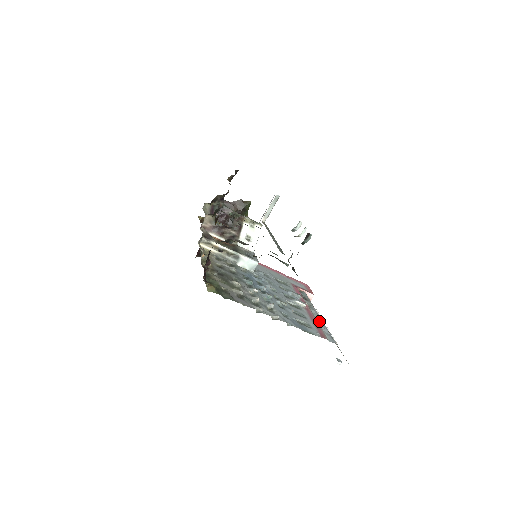
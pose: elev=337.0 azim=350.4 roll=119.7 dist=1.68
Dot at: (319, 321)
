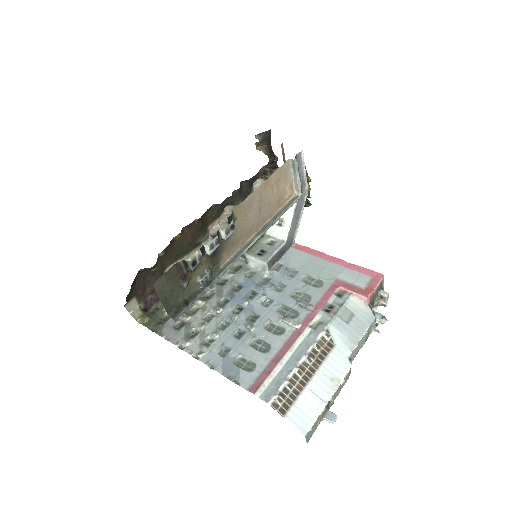
Dot at: (294, 356)
